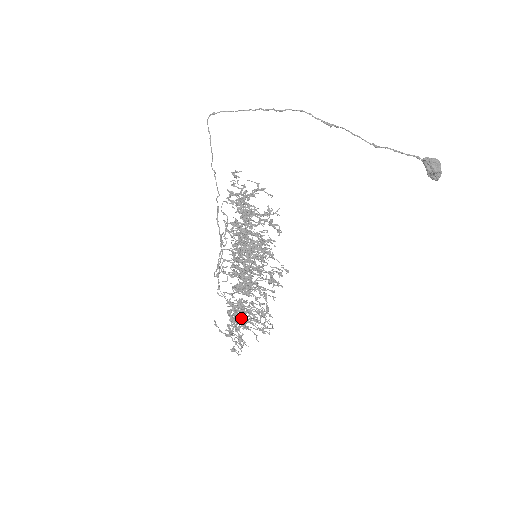
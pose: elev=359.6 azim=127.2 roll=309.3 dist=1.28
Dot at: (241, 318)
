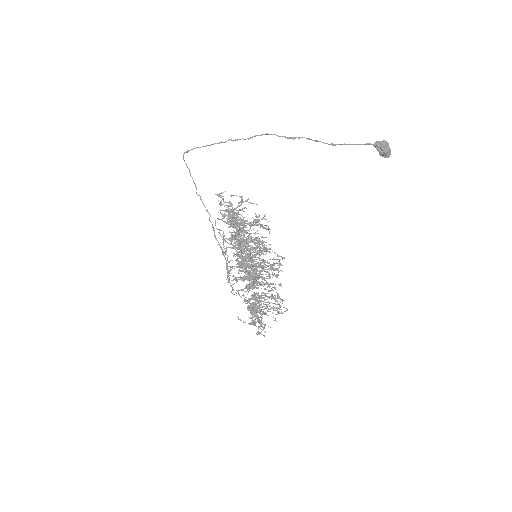
Dot at: (261, 311)
